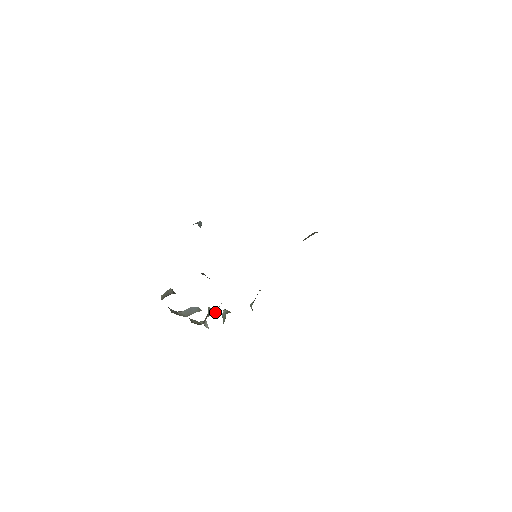
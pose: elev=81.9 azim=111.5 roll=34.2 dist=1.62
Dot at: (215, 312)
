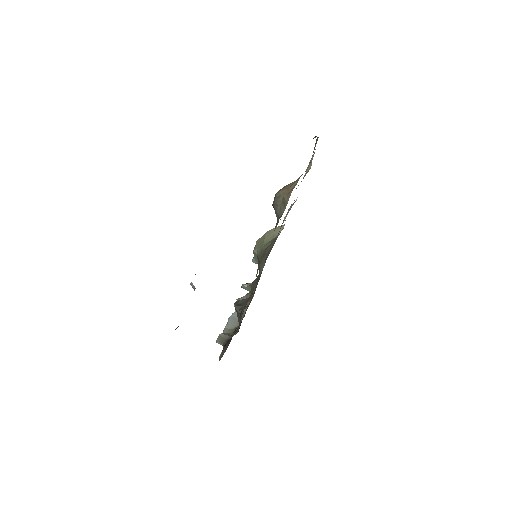
Dot at: occluded
